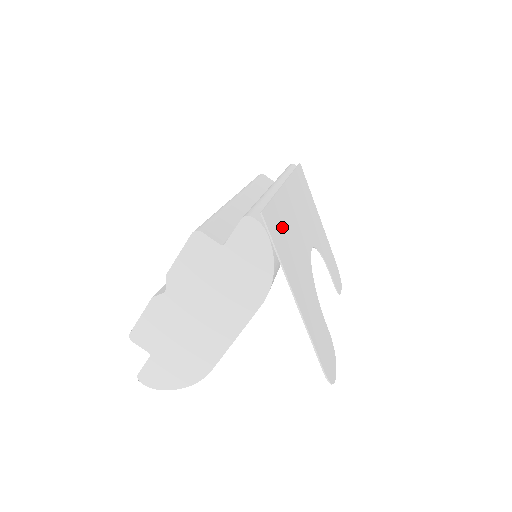
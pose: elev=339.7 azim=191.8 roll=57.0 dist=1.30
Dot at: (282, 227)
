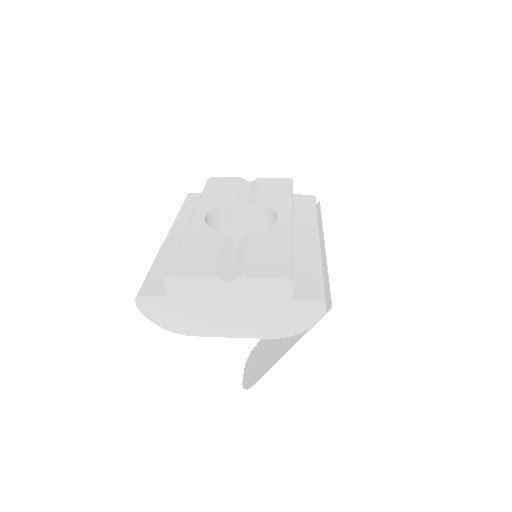
Dot at: occluded
